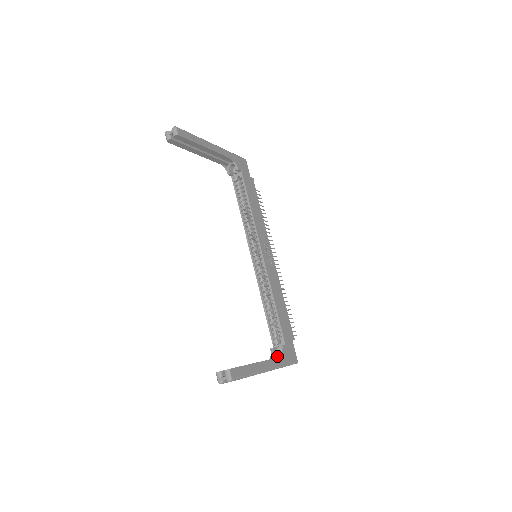
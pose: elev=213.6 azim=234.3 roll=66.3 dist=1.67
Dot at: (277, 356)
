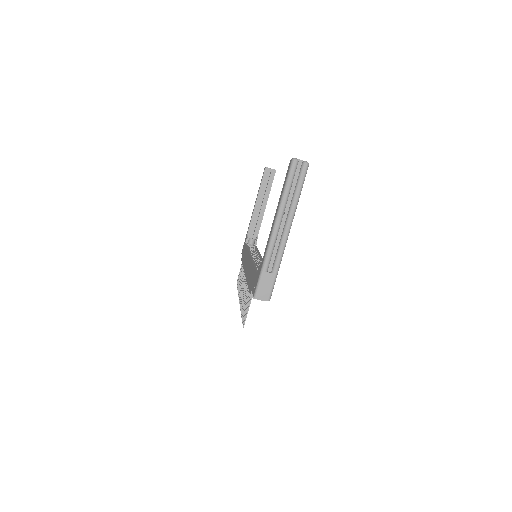
Dot at: occluded
